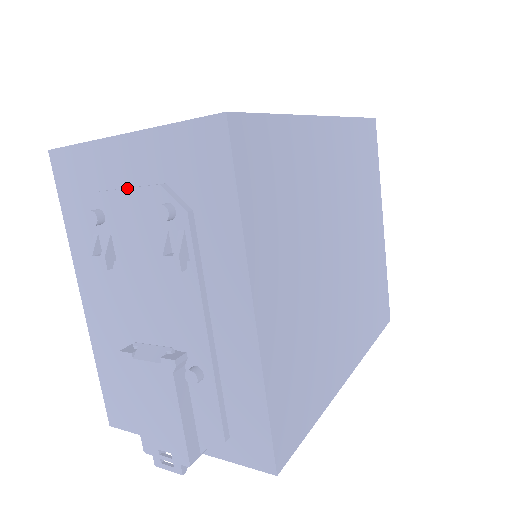
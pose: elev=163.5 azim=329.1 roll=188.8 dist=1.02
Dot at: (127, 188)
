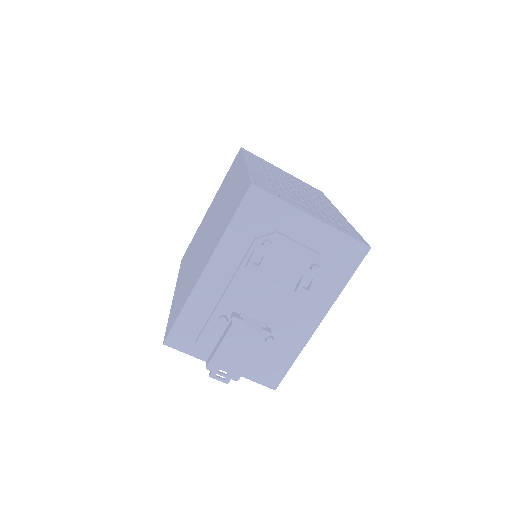
Dot at: (299, 243)
